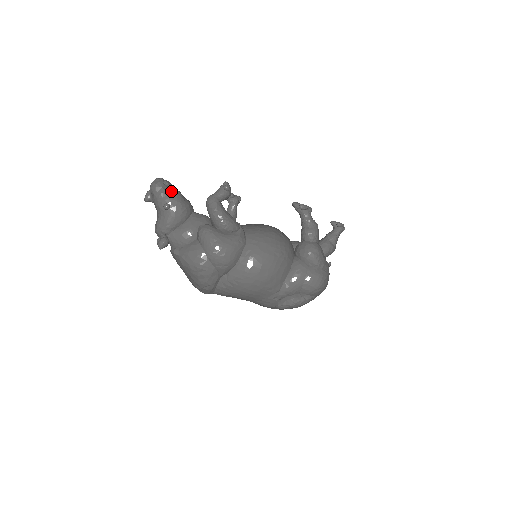
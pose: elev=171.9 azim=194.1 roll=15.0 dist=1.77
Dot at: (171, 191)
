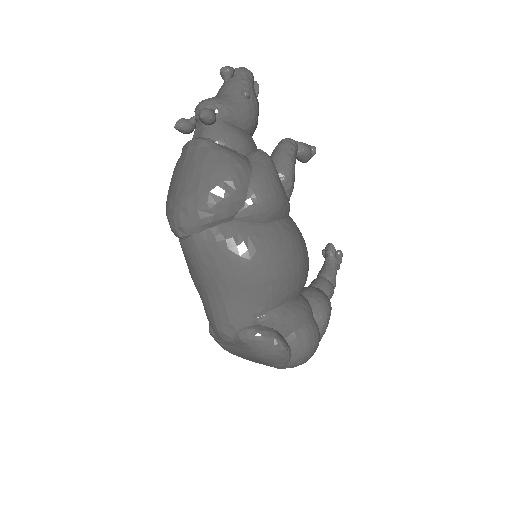
Dot at: occluded
